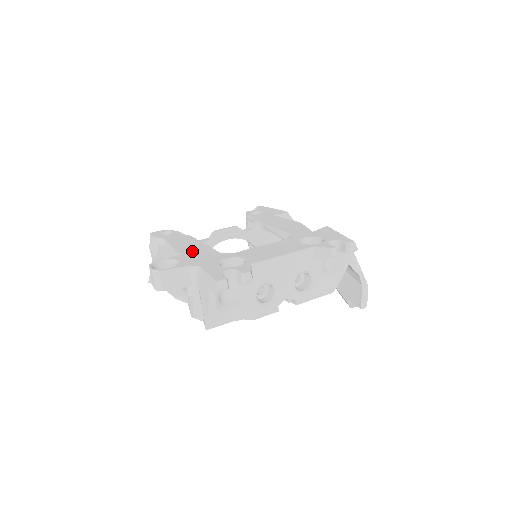
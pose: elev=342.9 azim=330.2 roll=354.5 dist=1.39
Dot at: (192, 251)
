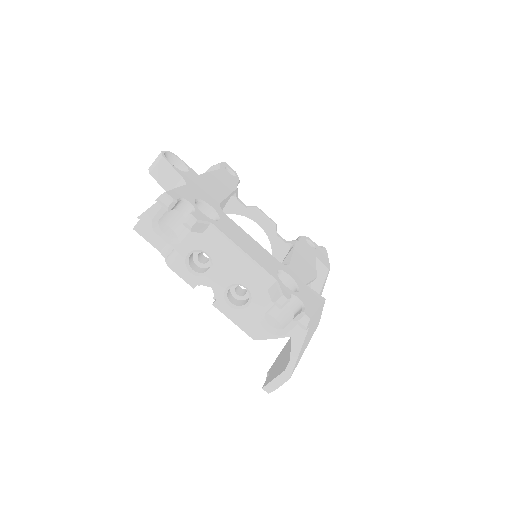
Dot at: (210, 184)
